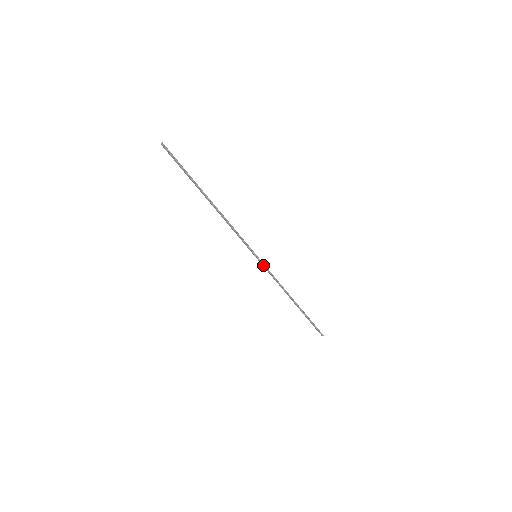
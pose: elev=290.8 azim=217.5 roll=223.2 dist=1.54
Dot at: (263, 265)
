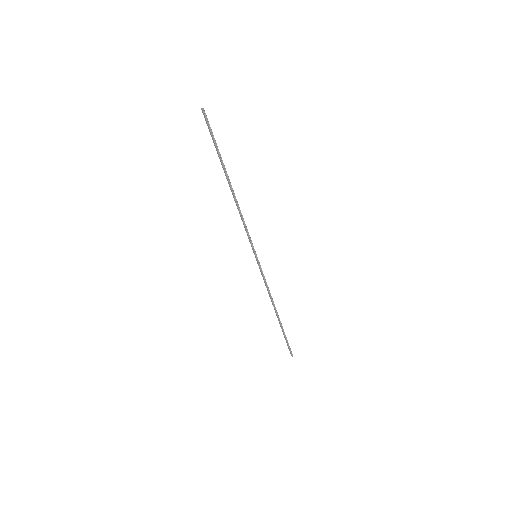
Dot at: (260, 267)
